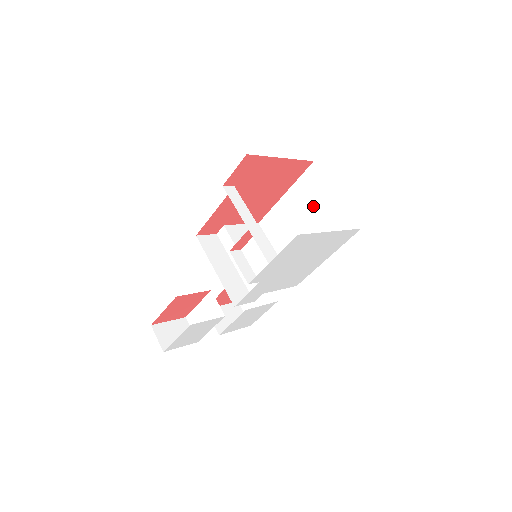
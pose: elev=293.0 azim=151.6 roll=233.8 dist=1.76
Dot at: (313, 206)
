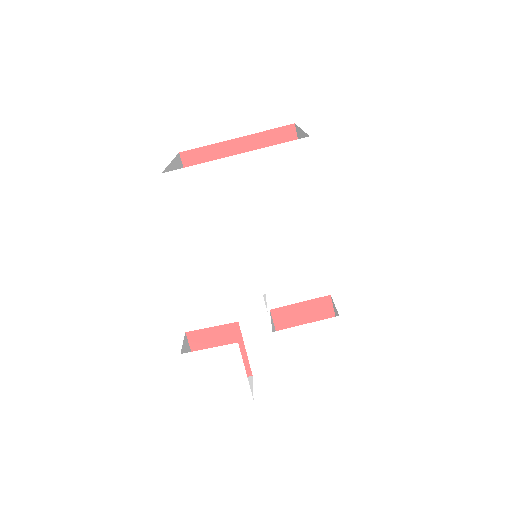
Dot at: occluded
